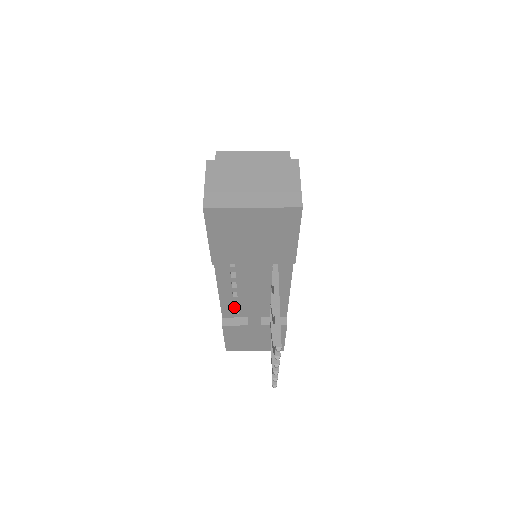
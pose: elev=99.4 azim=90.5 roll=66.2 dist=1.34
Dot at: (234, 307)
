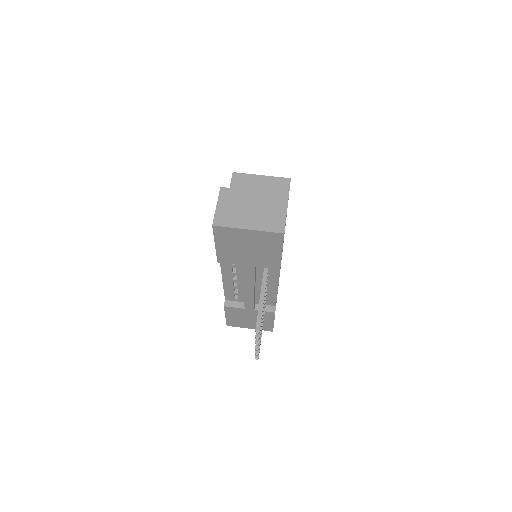
Dot at: (234, 293)
